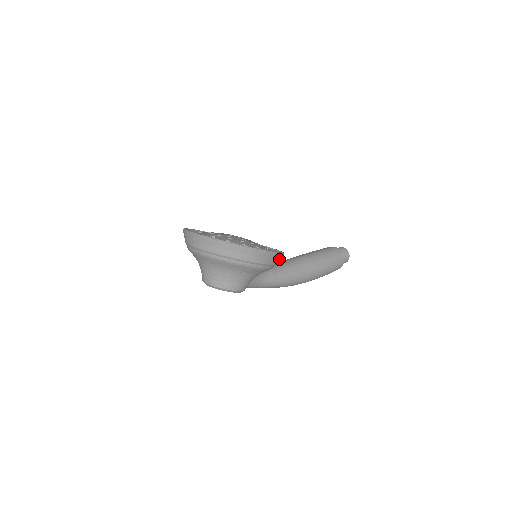
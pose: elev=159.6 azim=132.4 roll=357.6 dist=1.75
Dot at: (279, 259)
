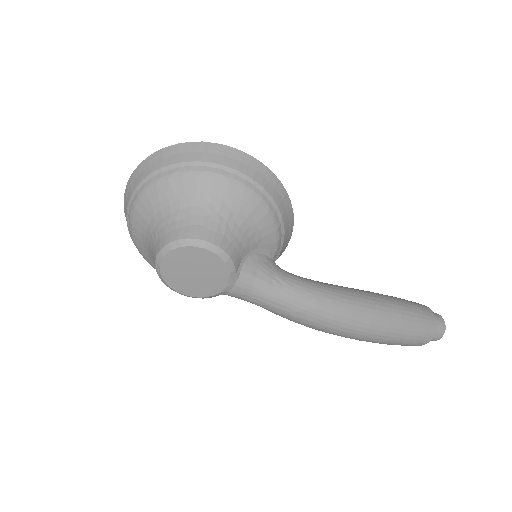
Dot at: (280, 197)
